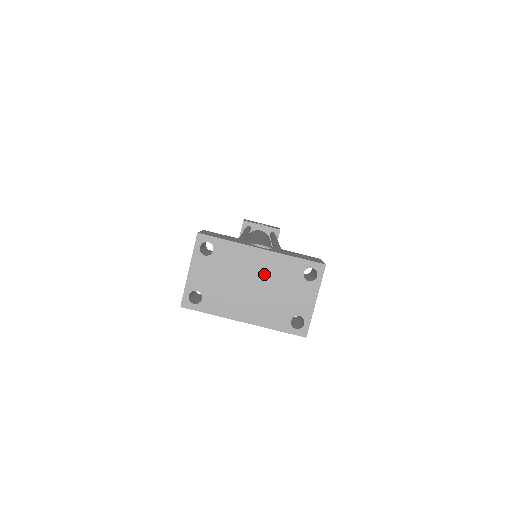
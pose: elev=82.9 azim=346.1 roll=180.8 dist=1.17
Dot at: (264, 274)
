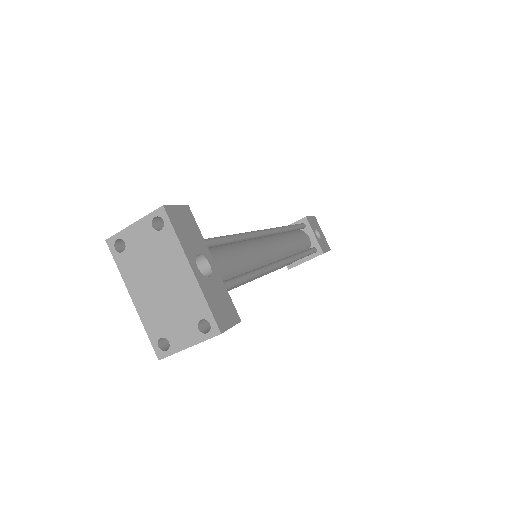
Dot at: (176, 287)
